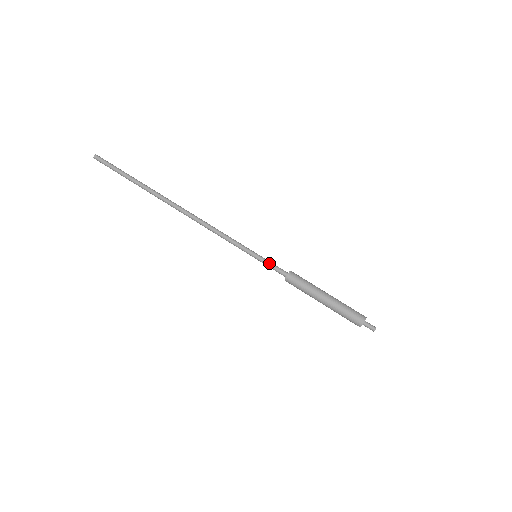
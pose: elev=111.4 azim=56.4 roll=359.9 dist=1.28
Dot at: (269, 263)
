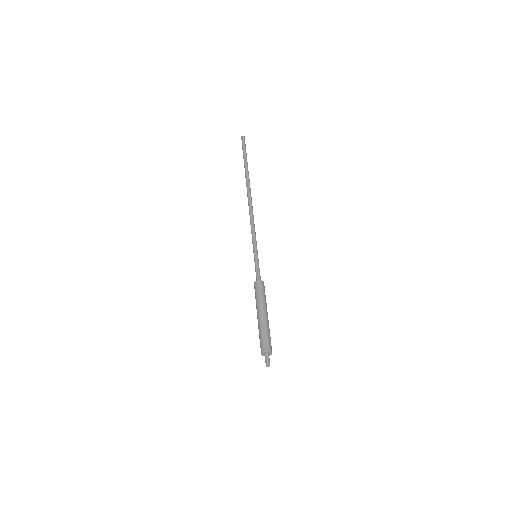
Dot at: (256, 266)
